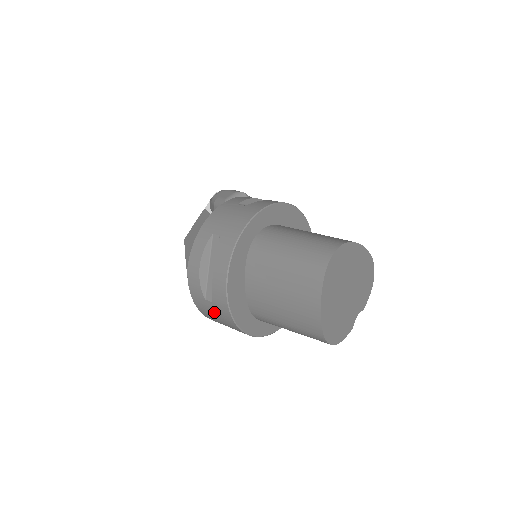
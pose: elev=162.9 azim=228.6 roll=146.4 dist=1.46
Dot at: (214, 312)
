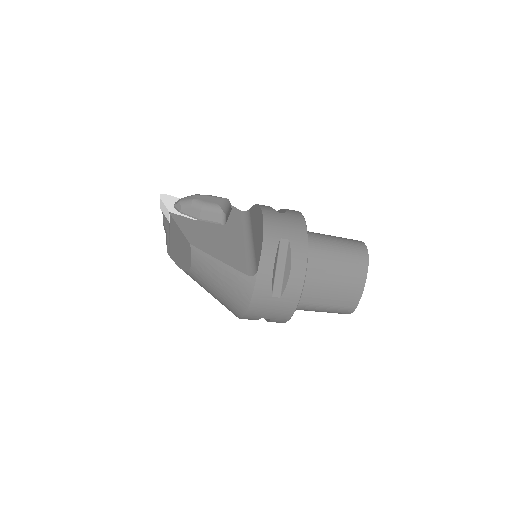
Dot at: (274, 307)
